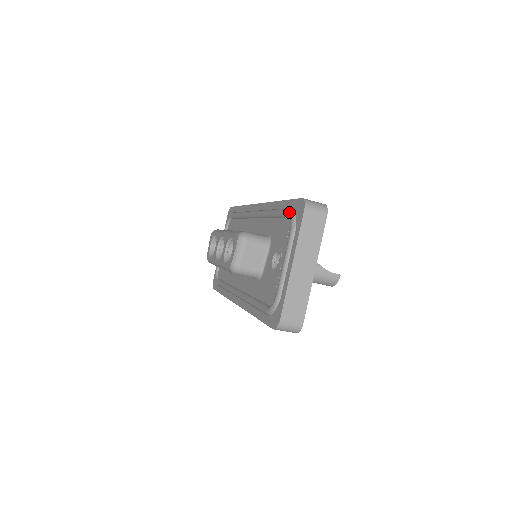
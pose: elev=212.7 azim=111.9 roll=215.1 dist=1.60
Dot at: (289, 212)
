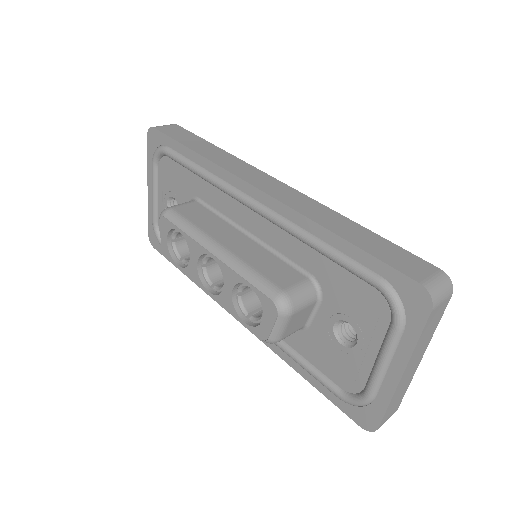
Dot at: (384, 290)
